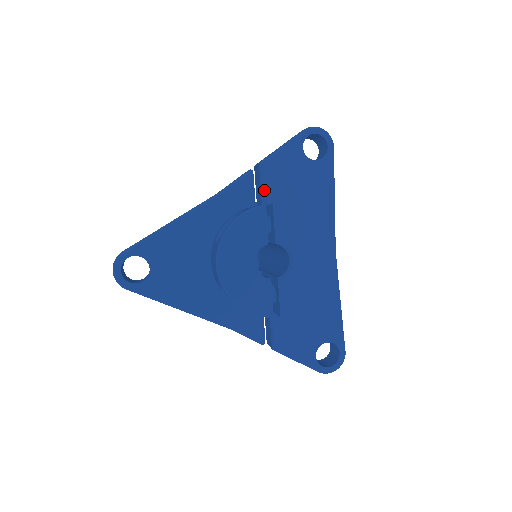
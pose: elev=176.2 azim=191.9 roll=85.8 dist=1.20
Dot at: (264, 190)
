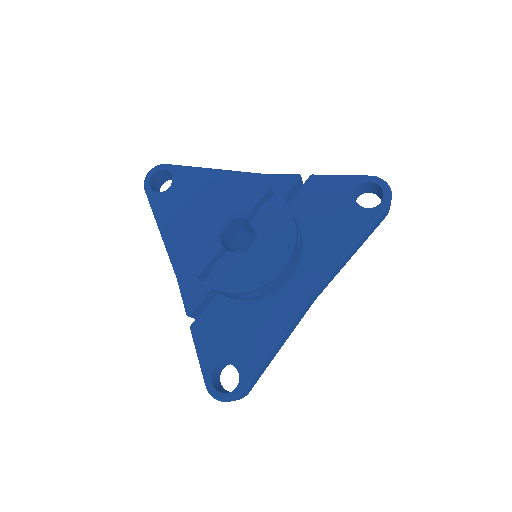
Dot at: (296, 196)
